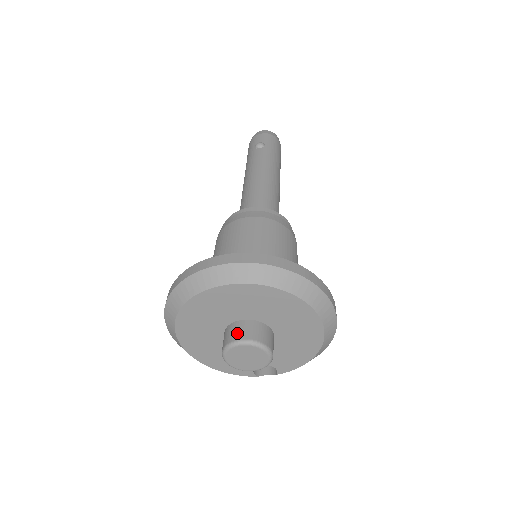
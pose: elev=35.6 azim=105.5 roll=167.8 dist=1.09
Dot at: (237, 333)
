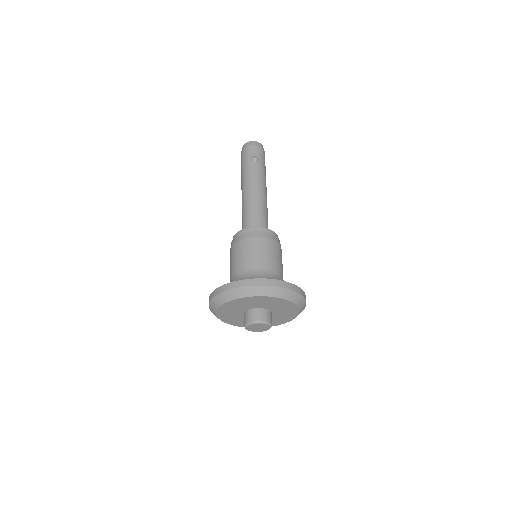
Dot at: (258, 316)
